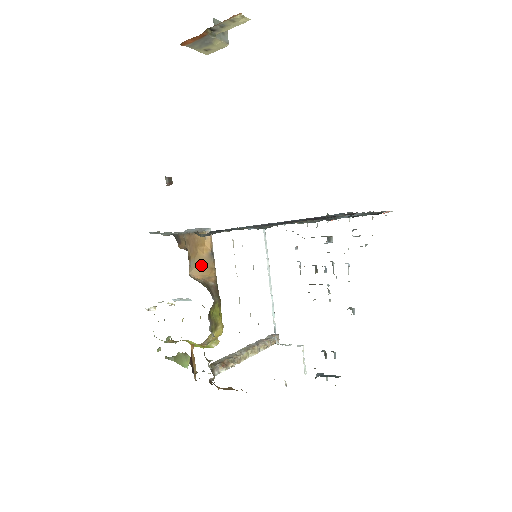
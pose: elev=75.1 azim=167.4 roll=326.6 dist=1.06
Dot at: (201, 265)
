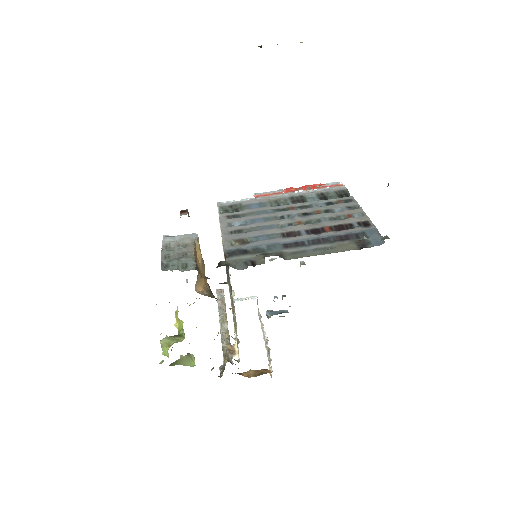
Dot at: (199, 276)
